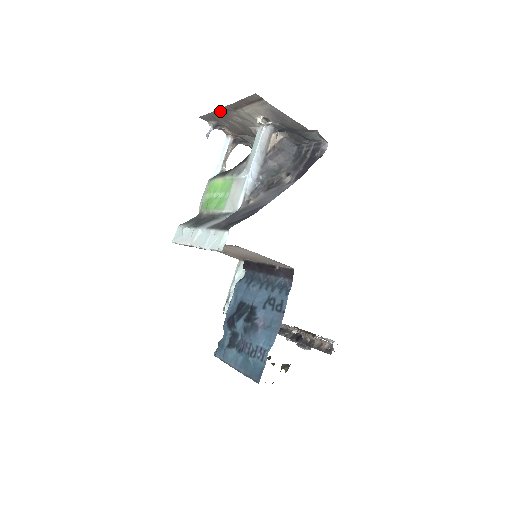
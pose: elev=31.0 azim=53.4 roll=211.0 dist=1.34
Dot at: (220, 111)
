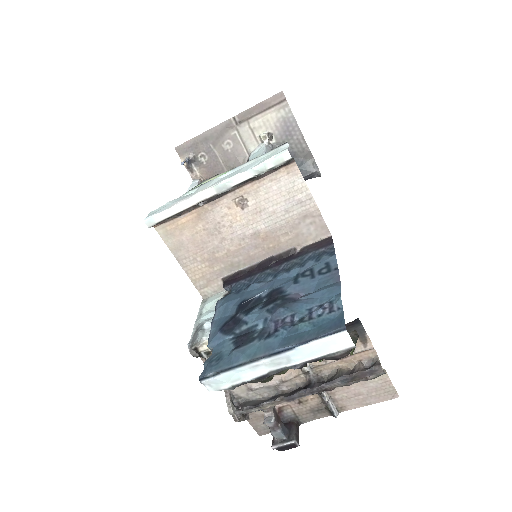
Dot at: (215, 130)
